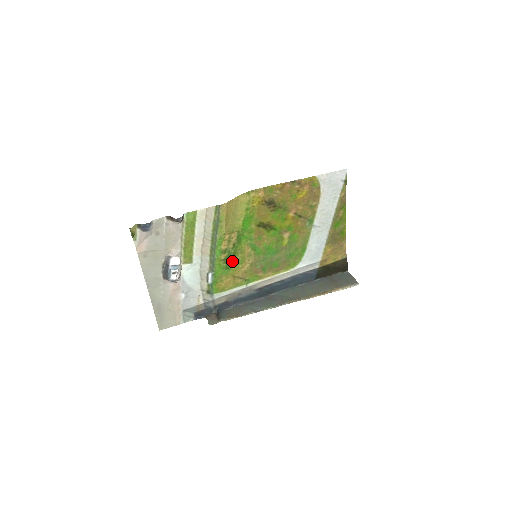
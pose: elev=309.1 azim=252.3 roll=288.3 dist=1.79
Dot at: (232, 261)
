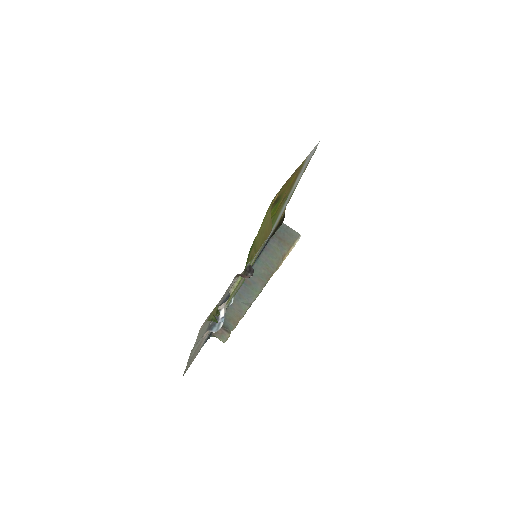
Dot at: occluded
